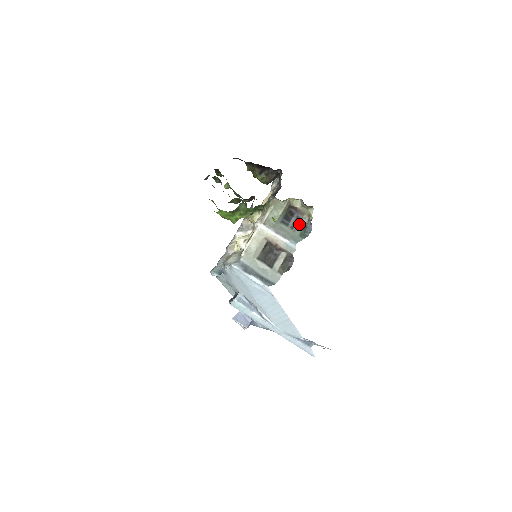
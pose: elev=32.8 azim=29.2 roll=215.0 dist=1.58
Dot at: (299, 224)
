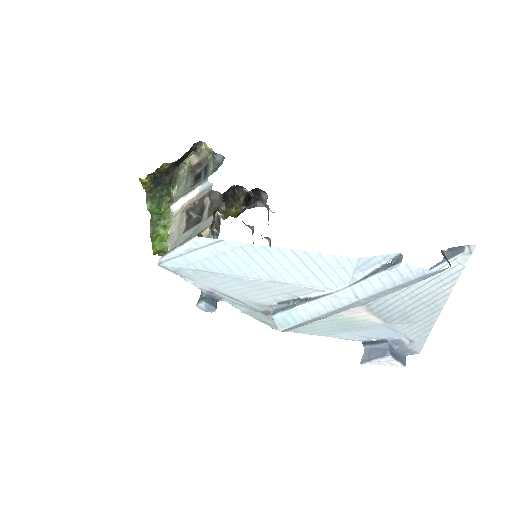
Dot at: (208, 168)
